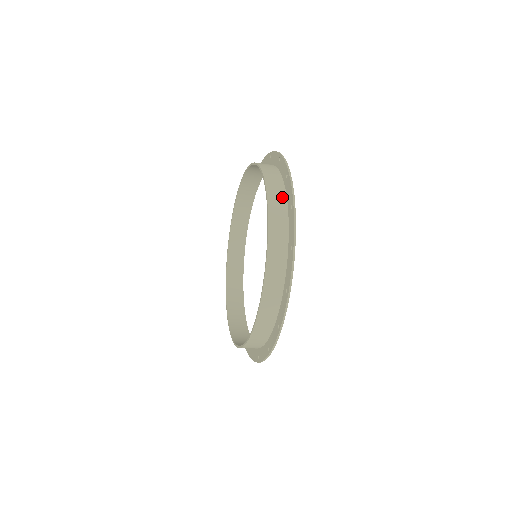
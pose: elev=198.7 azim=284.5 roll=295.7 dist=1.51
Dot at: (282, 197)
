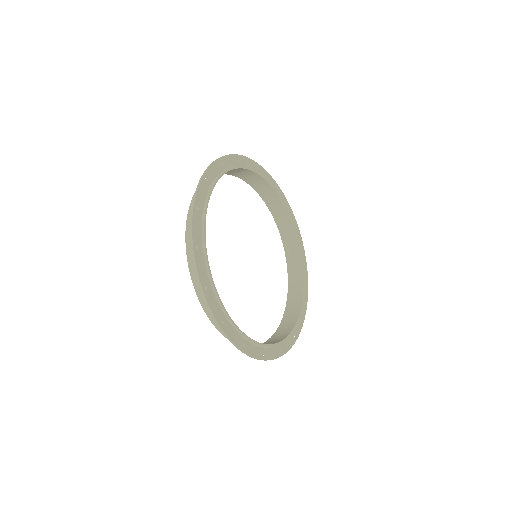
Dot at: occluded
